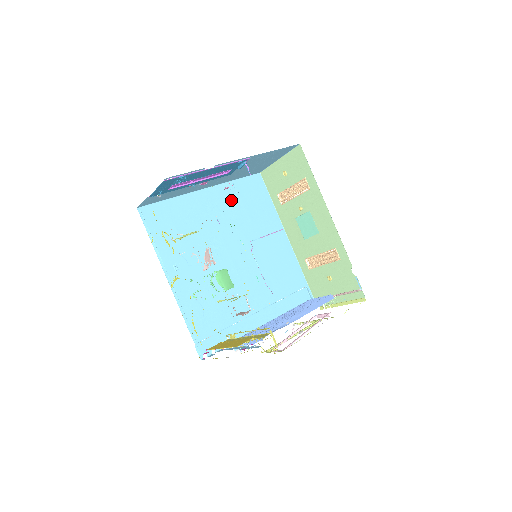
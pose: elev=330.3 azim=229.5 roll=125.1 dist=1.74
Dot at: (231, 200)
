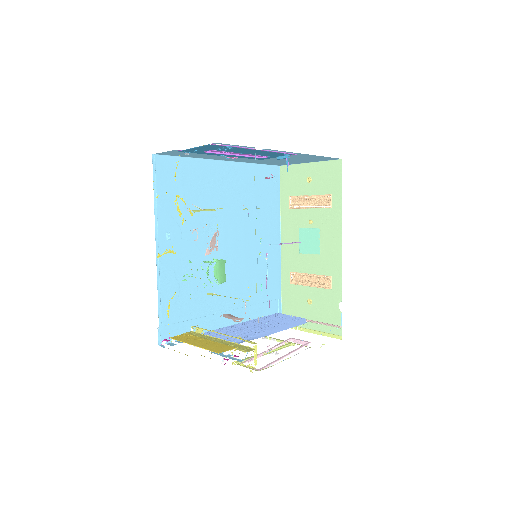
Dot at: (245, 183)
